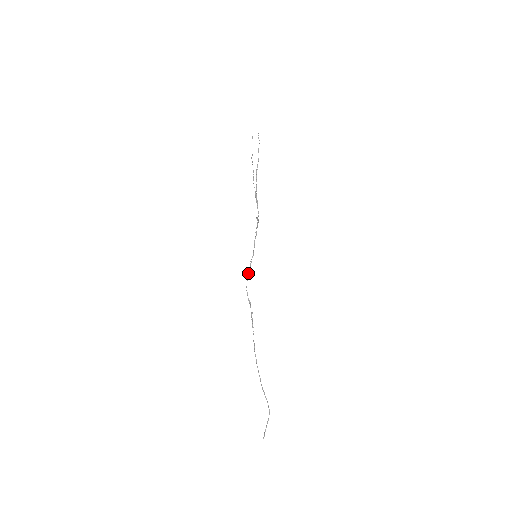
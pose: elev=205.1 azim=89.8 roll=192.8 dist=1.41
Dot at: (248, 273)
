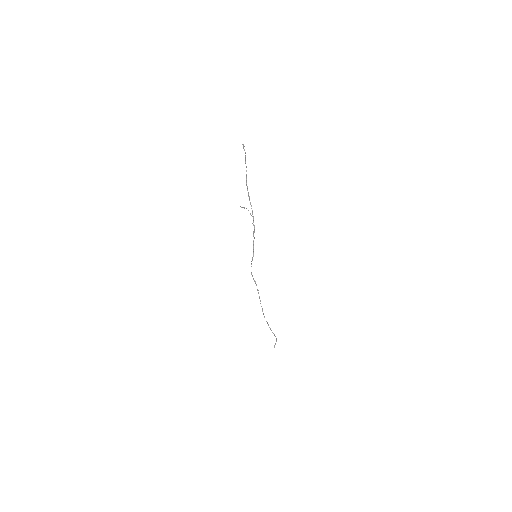
Dot at: occluded
